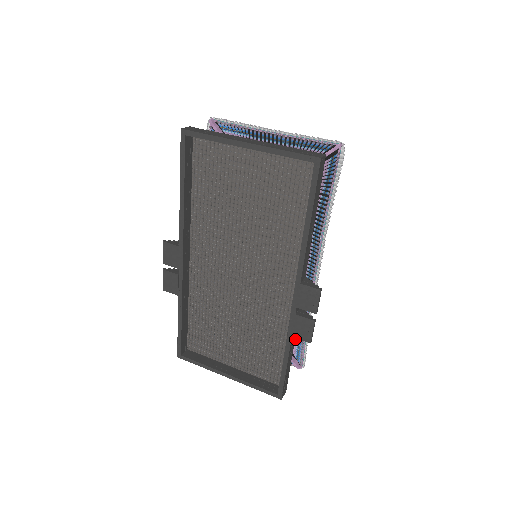
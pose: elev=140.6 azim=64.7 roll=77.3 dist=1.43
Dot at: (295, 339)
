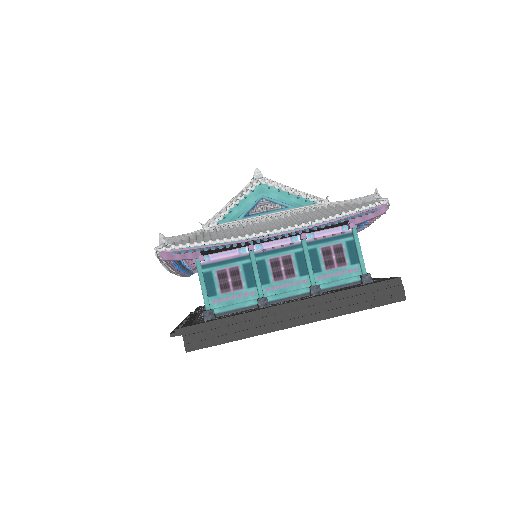
Dot at: occluded
